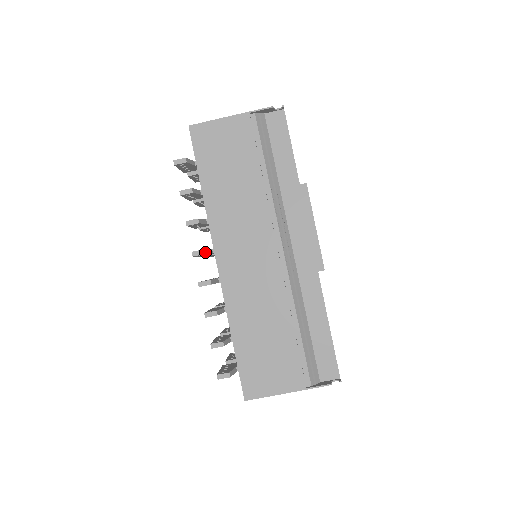
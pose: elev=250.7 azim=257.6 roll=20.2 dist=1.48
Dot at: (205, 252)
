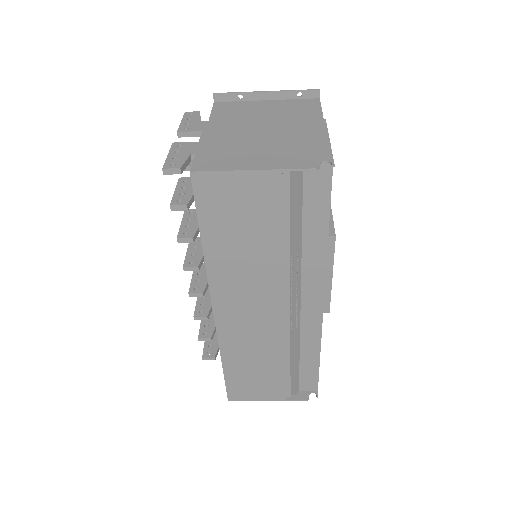
Dot at: (199, 269)
